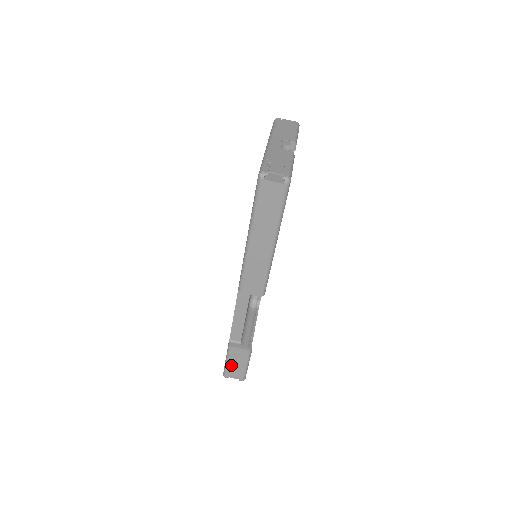
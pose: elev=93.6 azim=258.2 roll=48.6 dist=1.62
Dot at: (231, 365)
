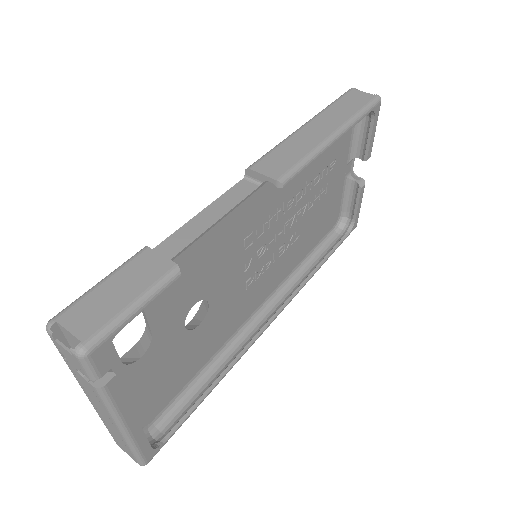
Dot at: (102, 291)
